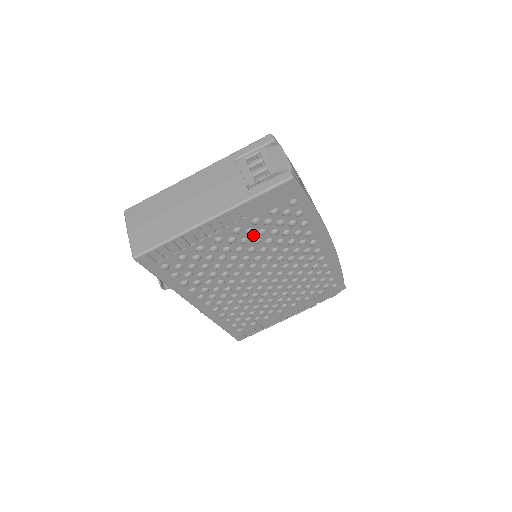
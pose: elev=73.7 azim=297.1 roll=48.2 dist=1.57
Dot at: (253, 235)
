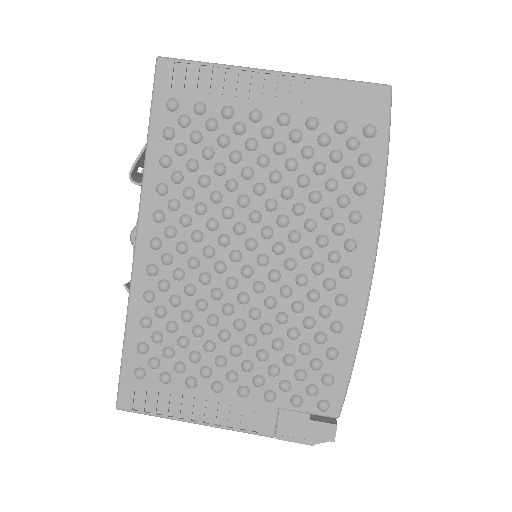
Dot at: (294, 148)
